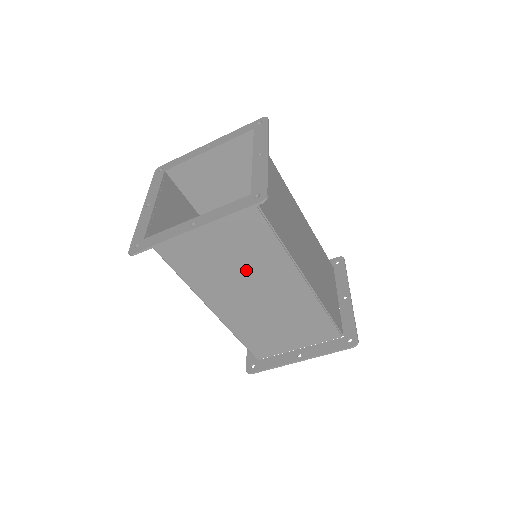
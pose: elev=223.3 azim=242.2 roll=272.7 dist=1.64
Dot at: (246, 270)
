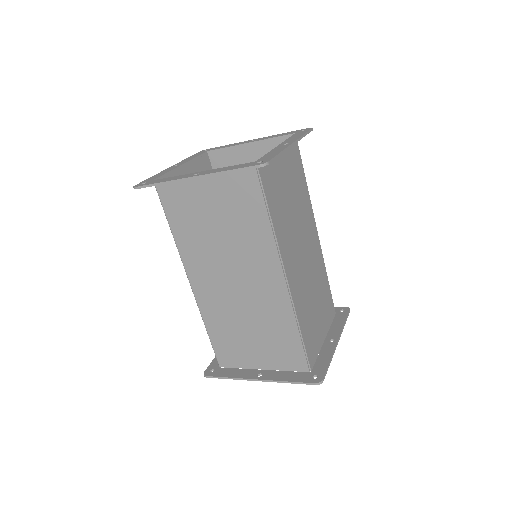
Dot at: (233, 249)
